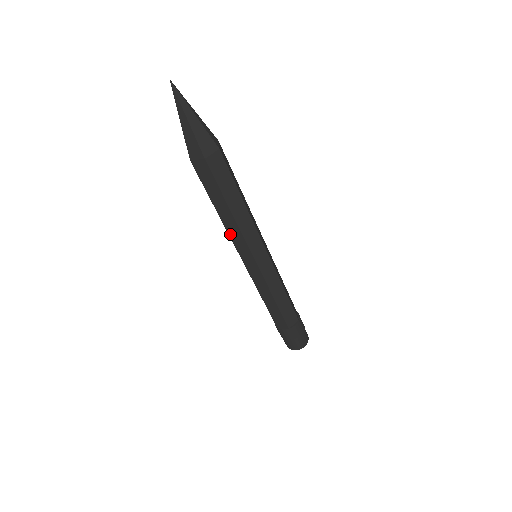
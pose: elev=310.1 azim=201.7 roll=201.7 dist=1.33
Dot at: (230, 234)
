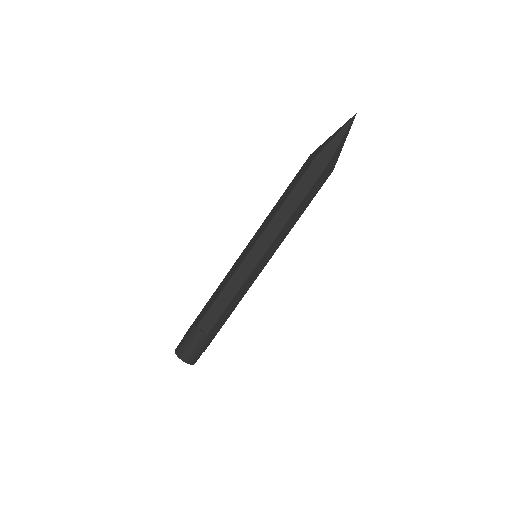
Dot at: (272, 222)
